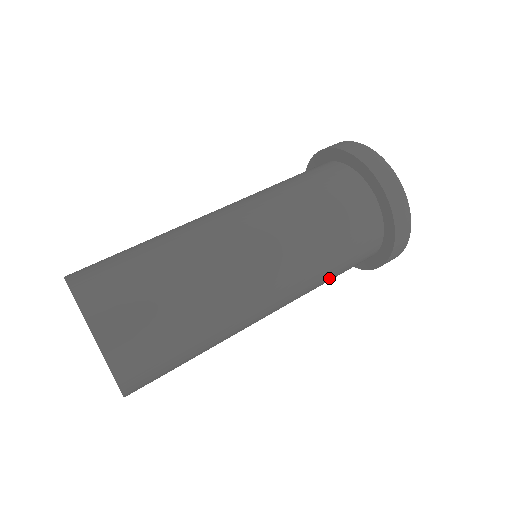
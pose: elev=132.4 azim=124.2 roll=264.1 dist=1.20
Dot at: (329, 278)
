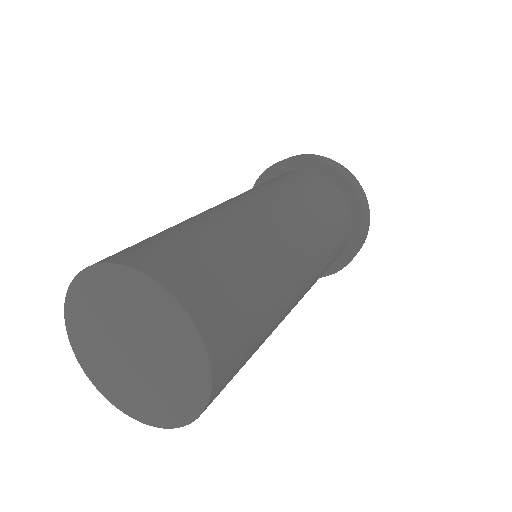
Dot at: occluded
